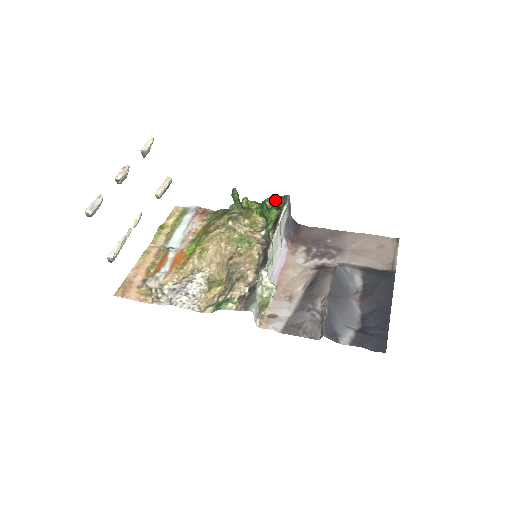
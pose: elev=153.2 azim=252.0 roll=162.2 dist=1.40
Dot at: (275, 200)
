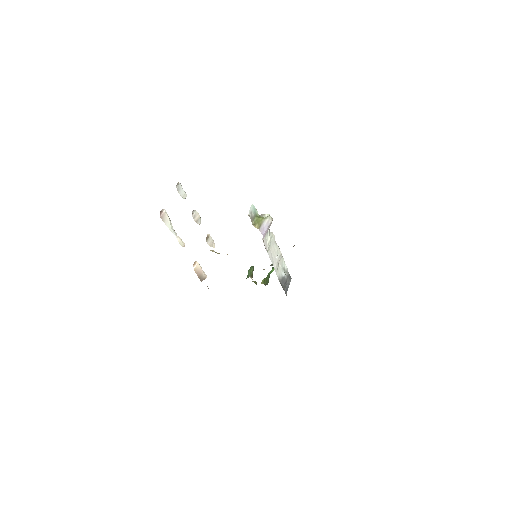
Dot at: occluded
